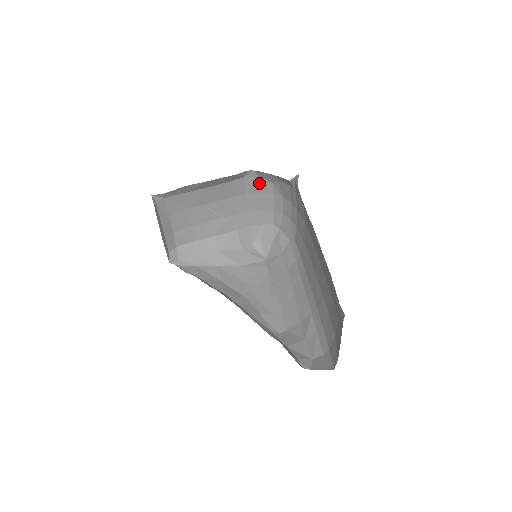
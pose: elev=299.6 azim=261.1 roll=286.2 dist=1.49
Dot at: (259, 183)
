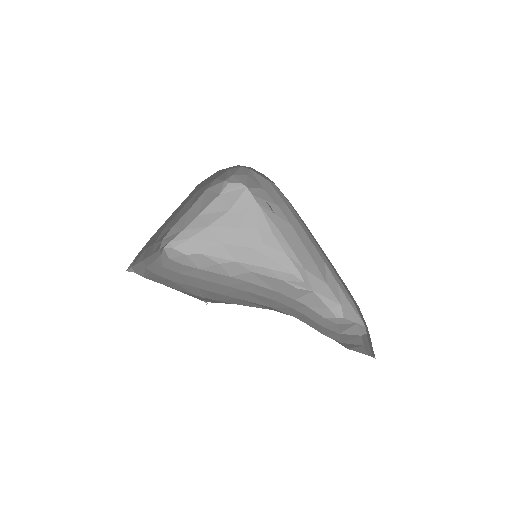
Dot at: occluded
